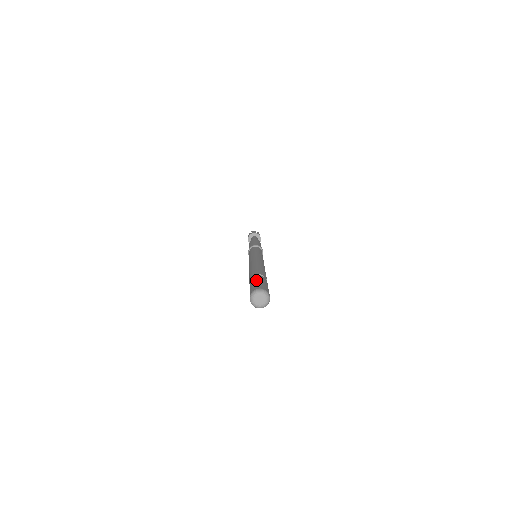
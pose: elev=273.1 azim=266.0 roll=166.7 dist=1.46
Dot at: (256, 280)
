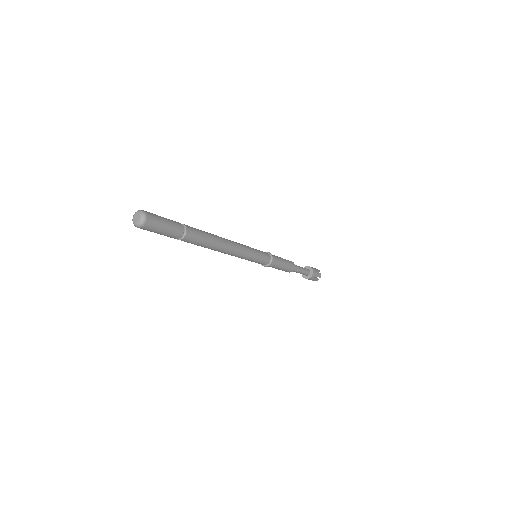
Dot at: occluded
